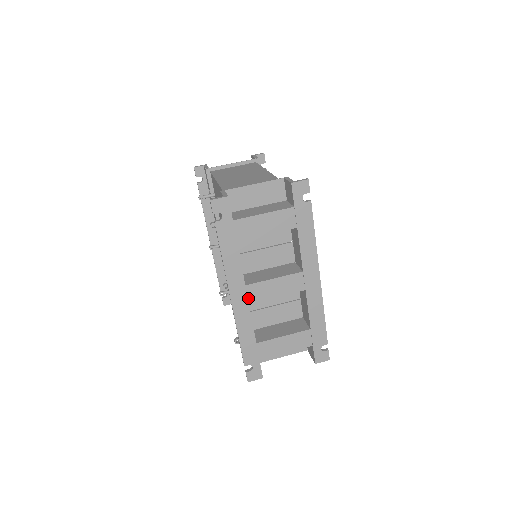
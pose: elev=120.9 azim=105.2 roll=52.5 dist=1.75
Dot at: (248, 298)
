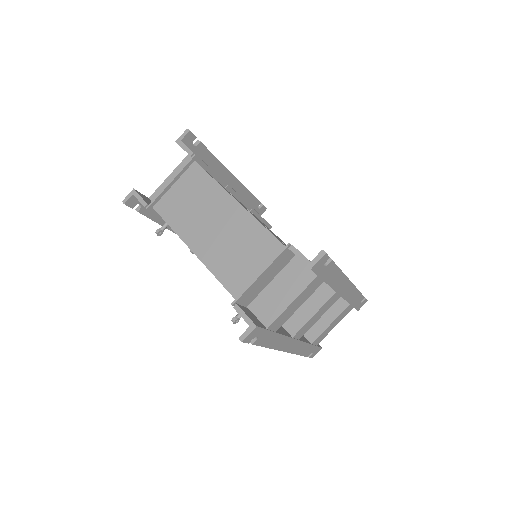
Dot at: (297, 339)
